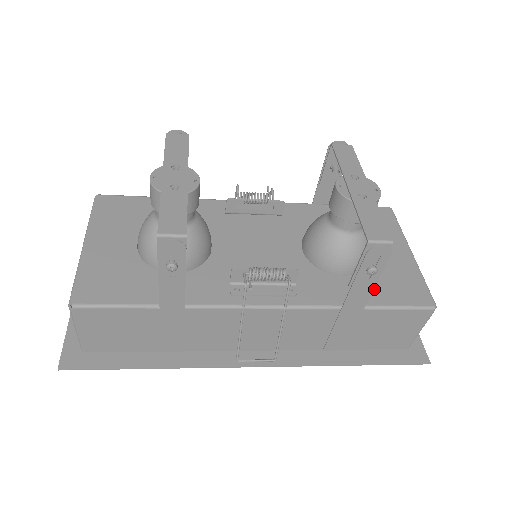
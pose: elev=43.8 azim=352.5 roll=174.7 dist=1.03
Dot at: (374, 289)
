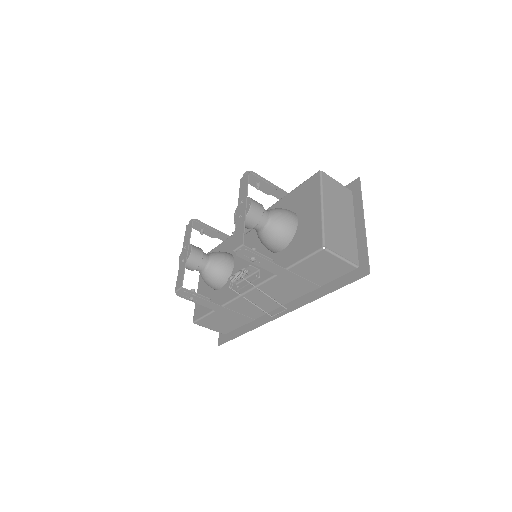
Dot at: (294, 252)
